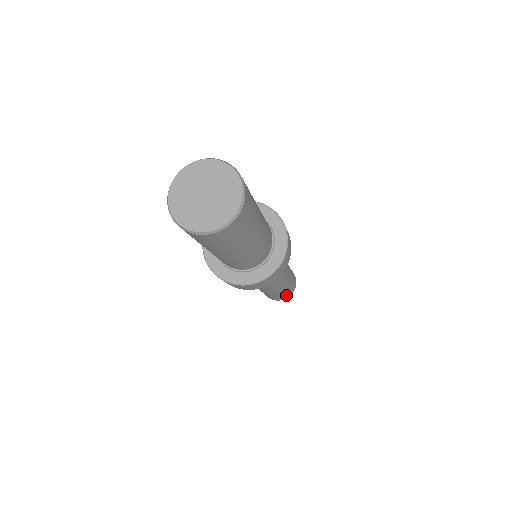
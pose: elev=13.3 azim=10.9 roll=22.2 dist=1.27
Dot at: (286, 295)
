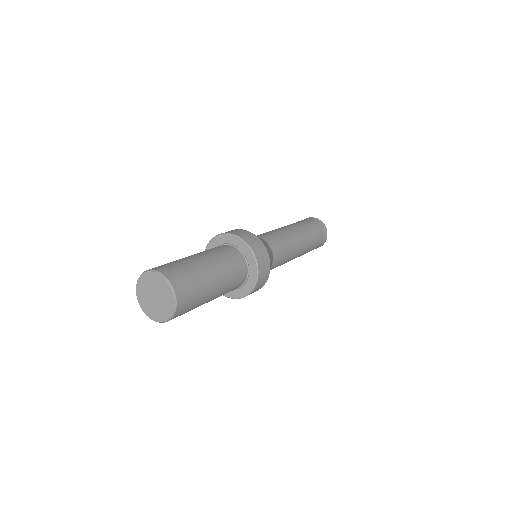
Dot at: occluded
